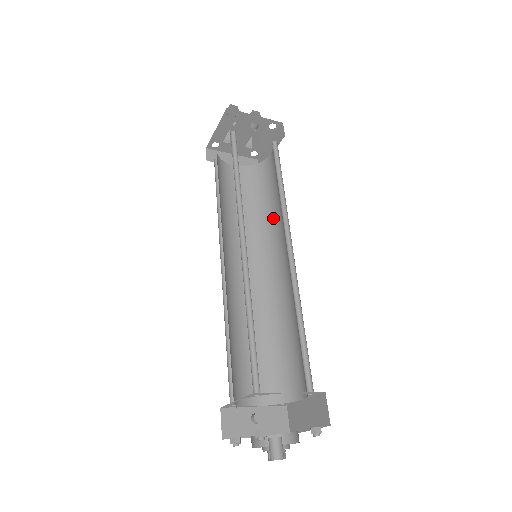
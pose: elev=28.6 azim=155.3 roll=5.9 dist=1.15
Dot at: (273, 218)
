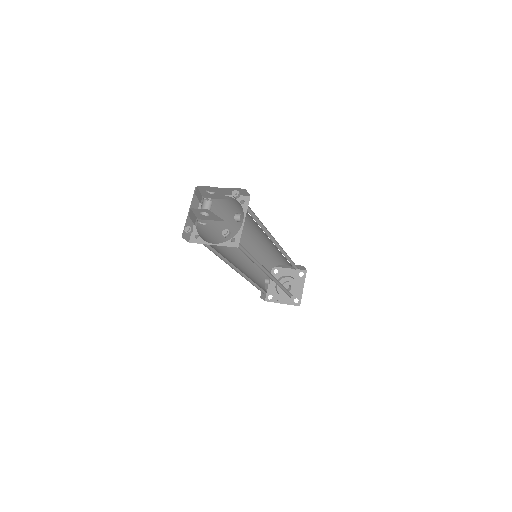
Dot at: occluded
